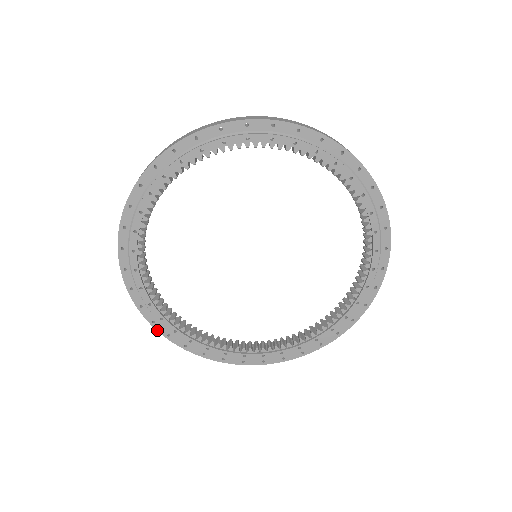
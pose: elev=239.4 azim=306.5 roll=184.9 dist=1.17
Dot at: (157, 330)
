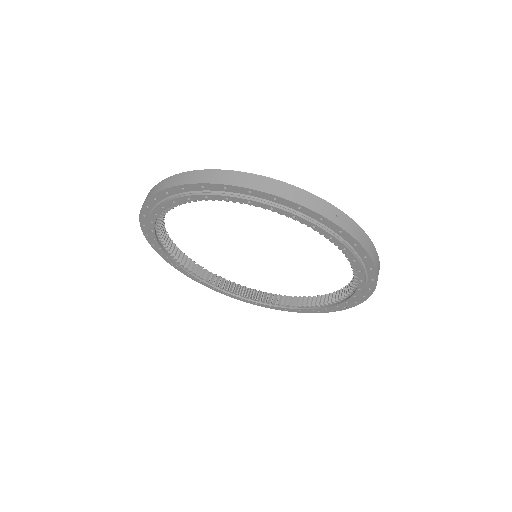
Dot at: (175, 268)
